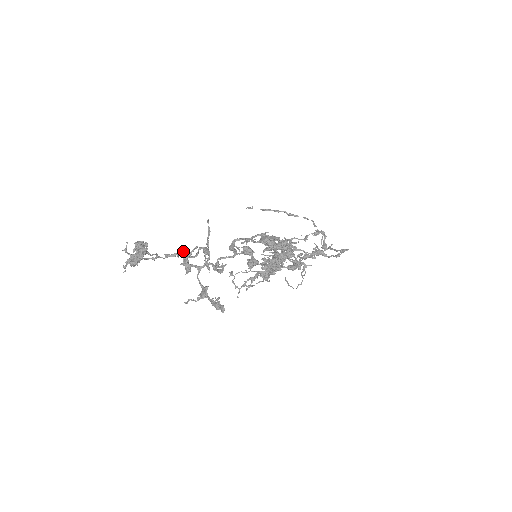
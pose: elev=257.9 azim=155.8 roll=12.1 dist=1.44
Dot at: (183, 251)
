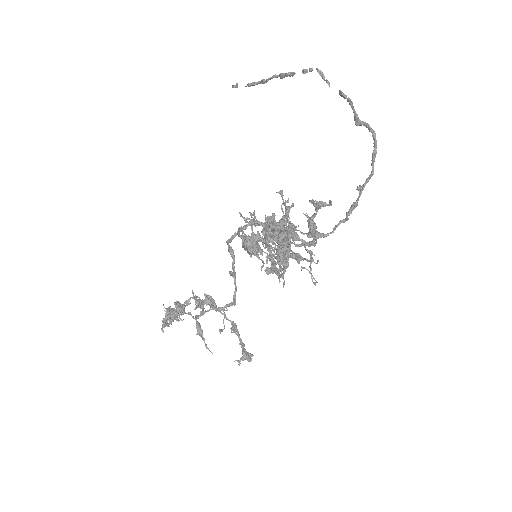
Dot at: occluded
